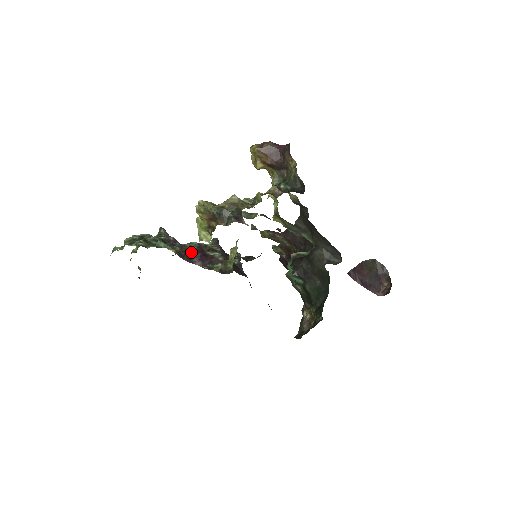
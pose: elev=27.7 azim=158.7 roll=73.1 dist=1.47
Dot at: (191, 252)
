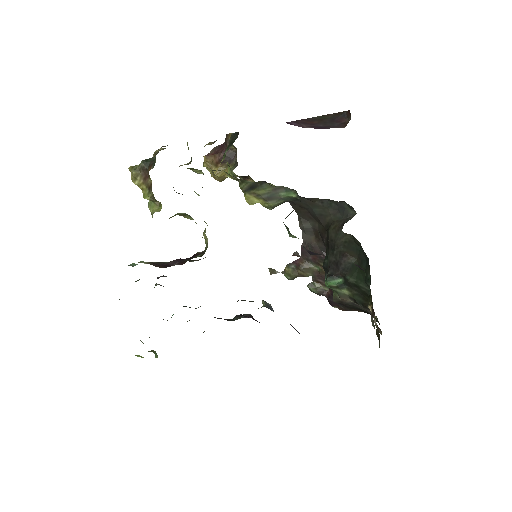
Dot at: (170, 263)
